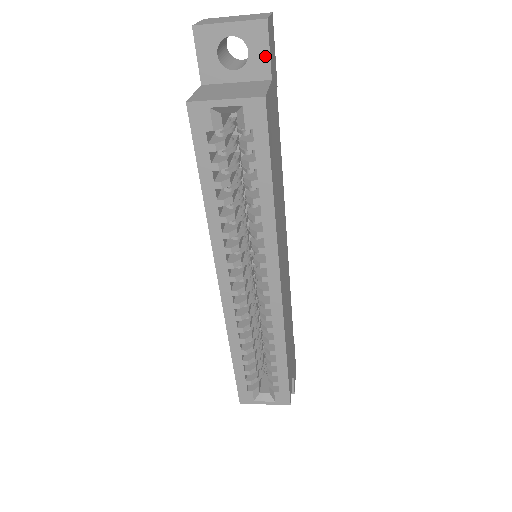
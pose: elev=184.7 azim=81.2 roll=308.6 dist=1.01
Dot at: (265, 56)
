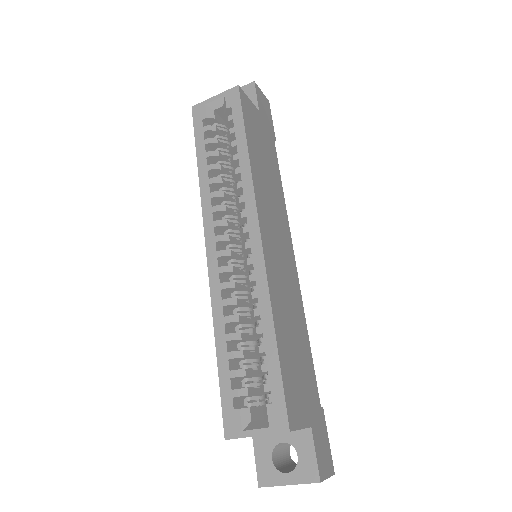
Dot at: (254, 100)
